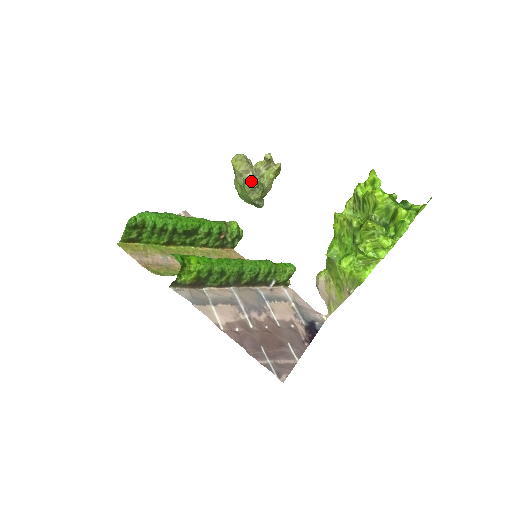
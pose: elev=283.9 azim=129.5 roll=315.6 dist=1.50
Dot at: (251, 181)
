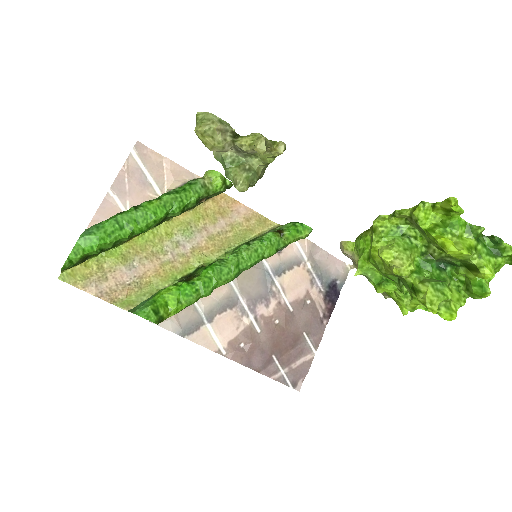
Dot at: (235, 183)
